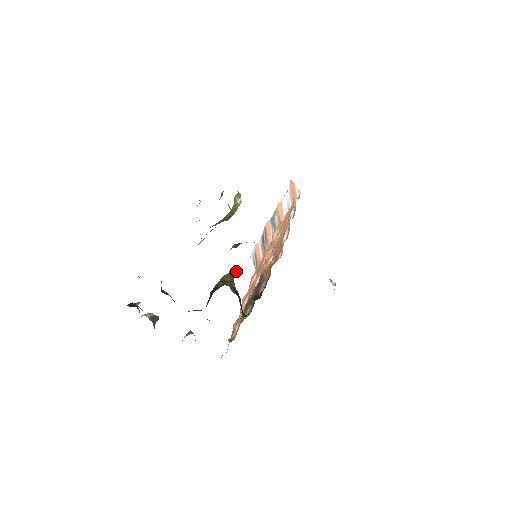
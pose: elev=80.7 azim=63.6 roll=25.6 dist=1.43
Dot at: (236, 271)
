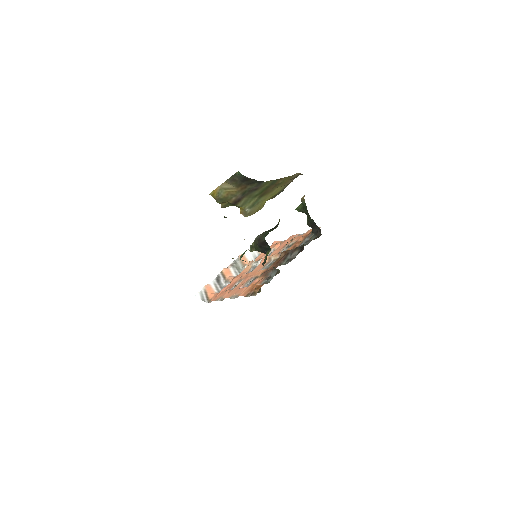
Dot at: occluded
